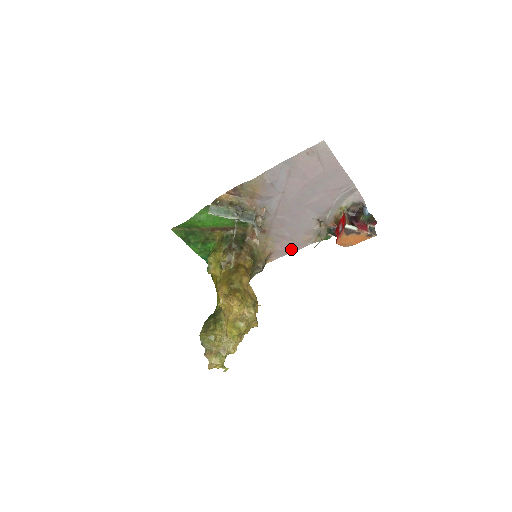
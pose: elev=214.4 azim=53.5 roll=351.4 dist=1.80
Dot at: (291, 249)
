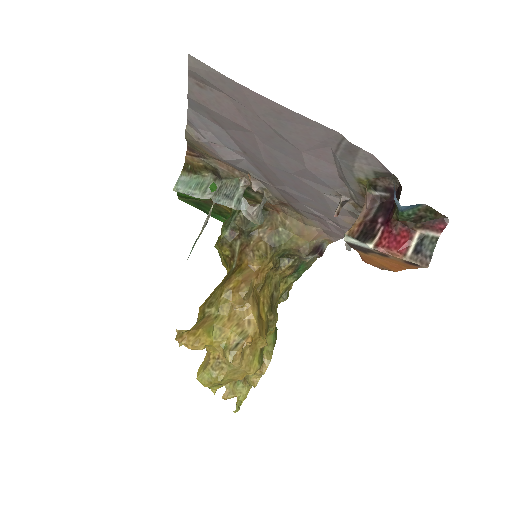
Dot at: (343, 232)
